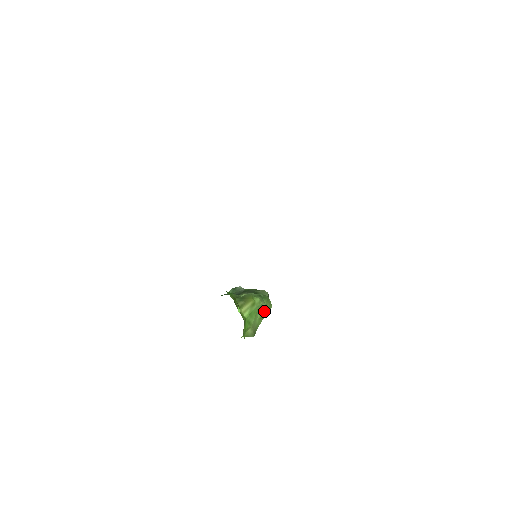
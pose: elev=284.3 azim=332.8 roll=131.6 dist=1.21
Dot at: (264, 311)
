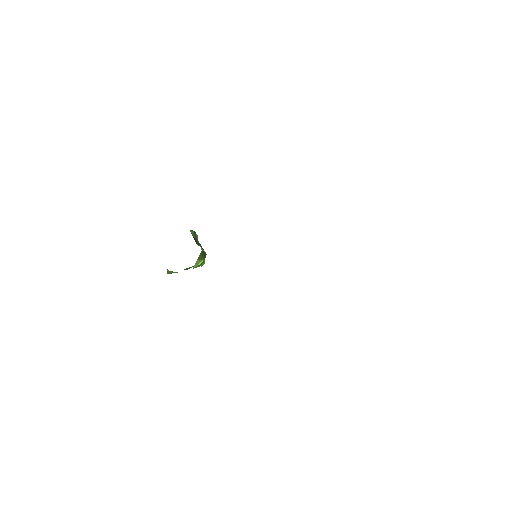
Dot at: (190, 267)
